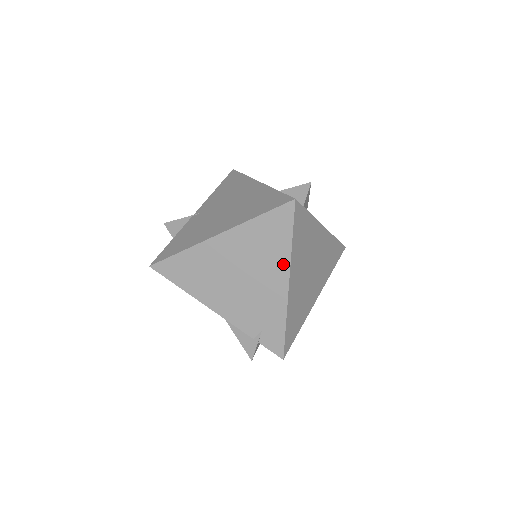
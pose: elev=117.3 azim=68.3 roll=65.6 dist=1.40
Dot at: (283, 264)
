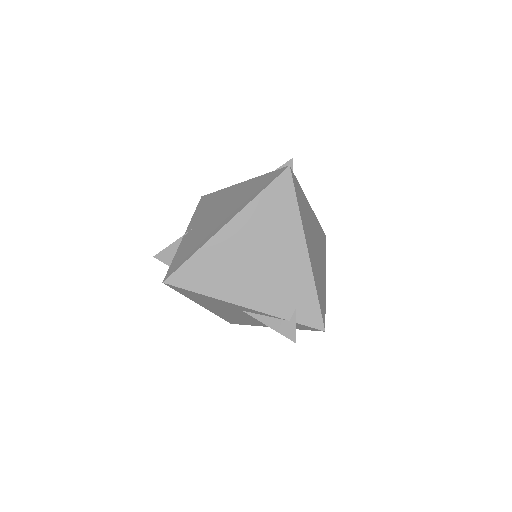
Dot at: (296, 231)
